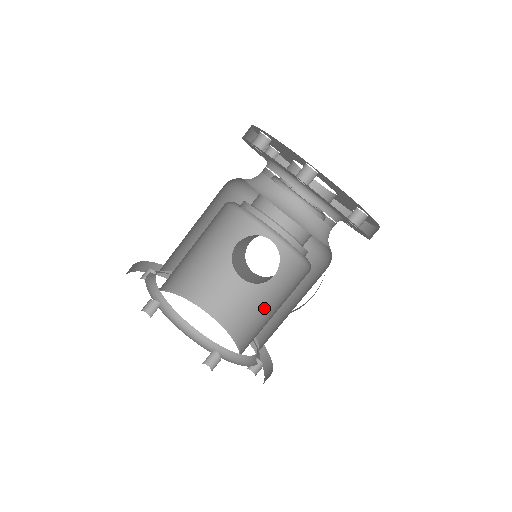
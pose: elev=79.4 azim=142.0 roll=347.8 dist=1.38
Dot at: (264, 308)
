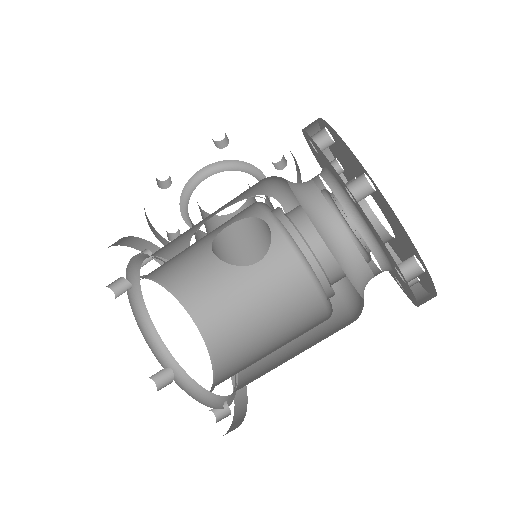
Dot at: (241, 298)
